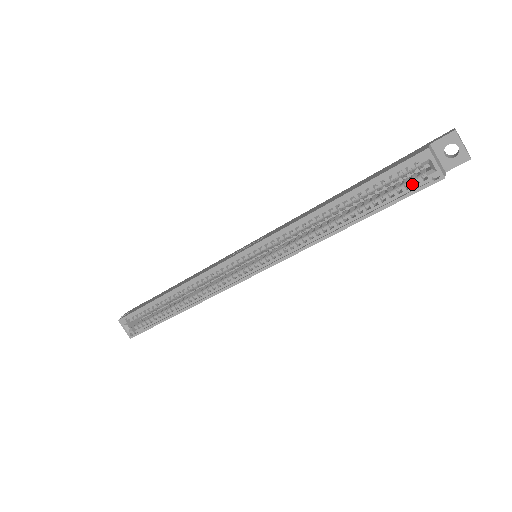
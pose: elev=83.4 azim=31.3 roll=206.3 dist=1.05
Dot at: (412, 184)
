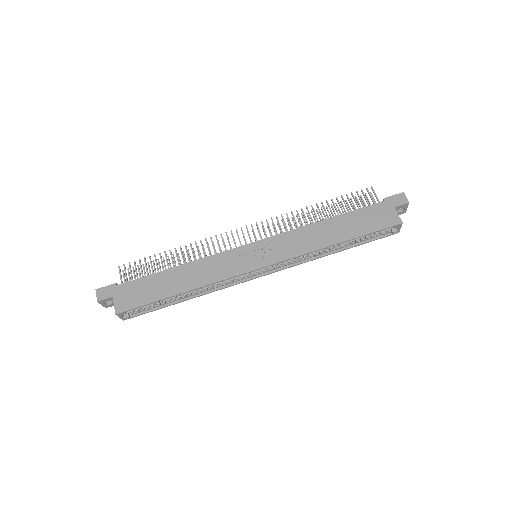
Dot at: (383, 234)
